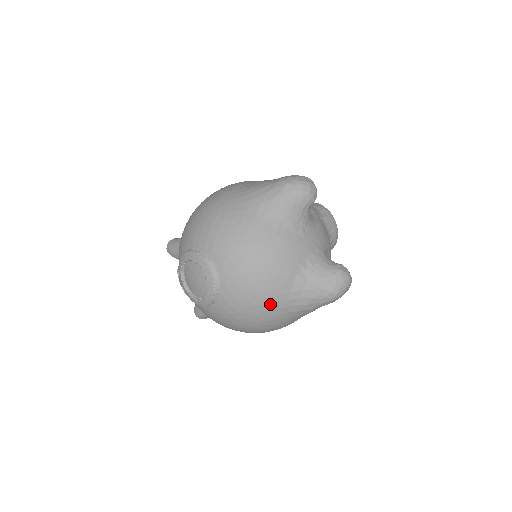
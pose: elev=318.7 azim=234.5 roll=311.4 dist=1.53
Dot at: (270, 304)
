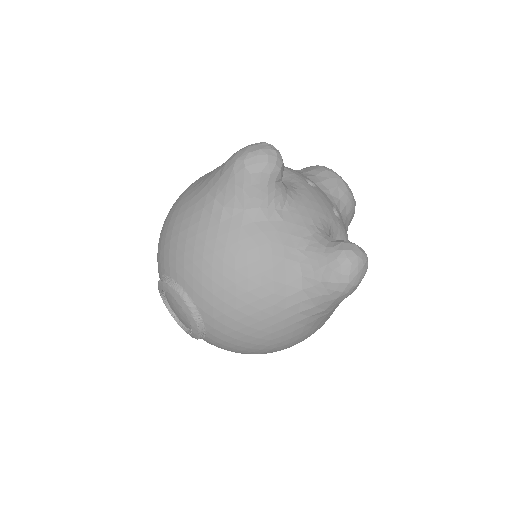
Dot at: (266, 319)
